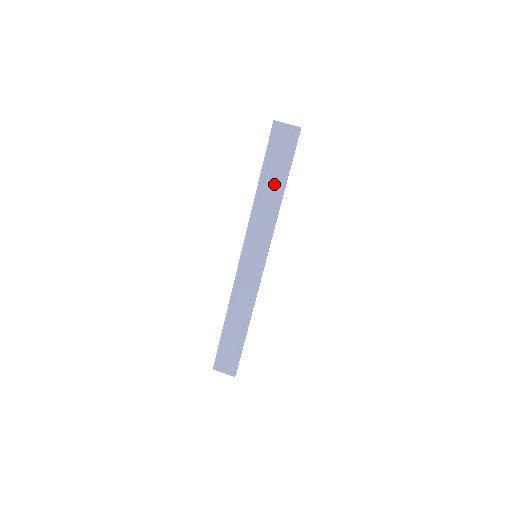
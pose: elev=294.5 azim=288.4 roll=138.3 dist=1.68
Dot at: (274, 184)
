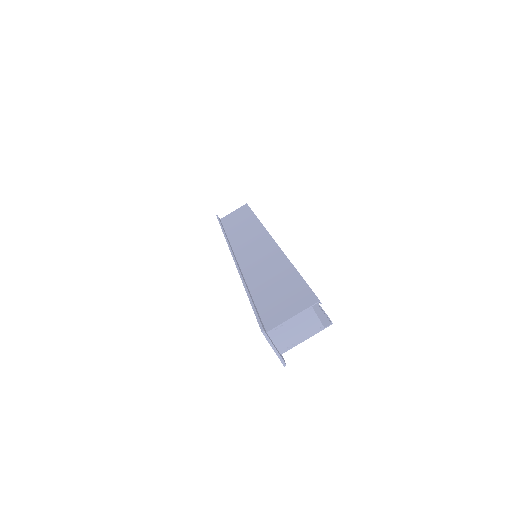
Dot at: occluded
